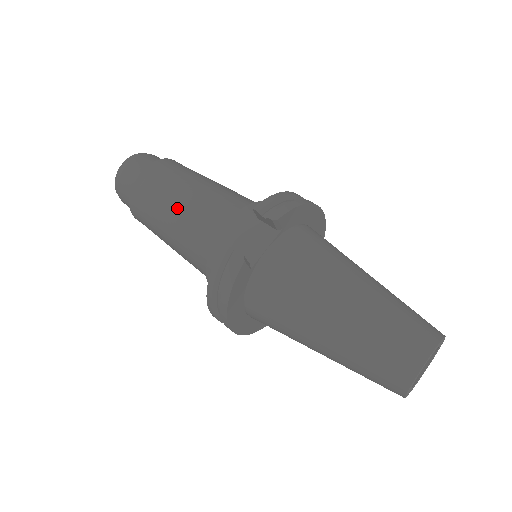
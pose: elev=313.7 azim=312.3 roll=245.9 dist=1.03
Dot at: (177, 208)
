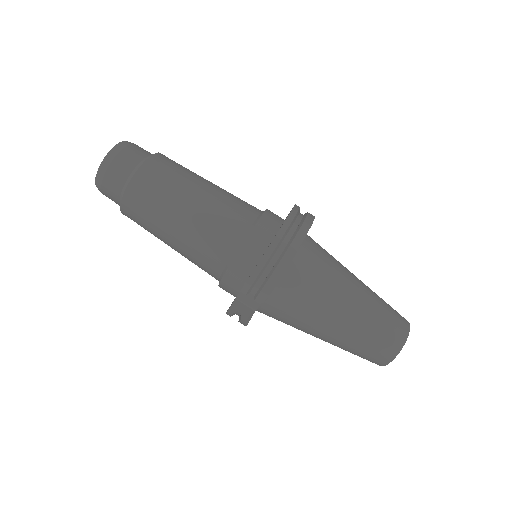
Dot at: (174, 246)
